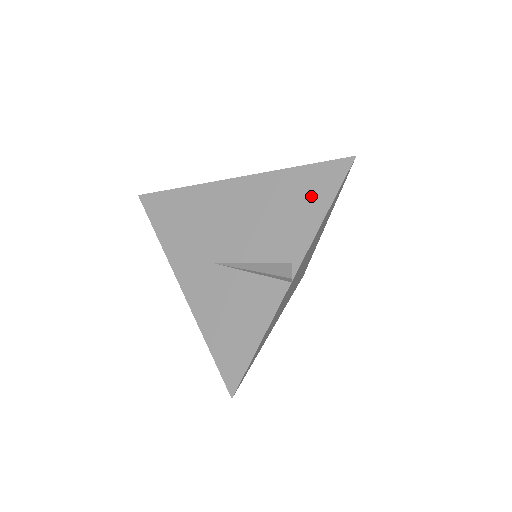
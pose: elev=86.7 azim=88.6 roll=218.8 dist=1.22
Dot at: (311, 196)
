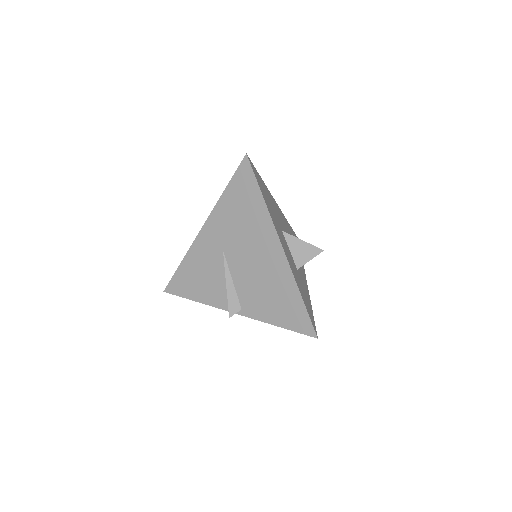
Dot at: (284, 313)
